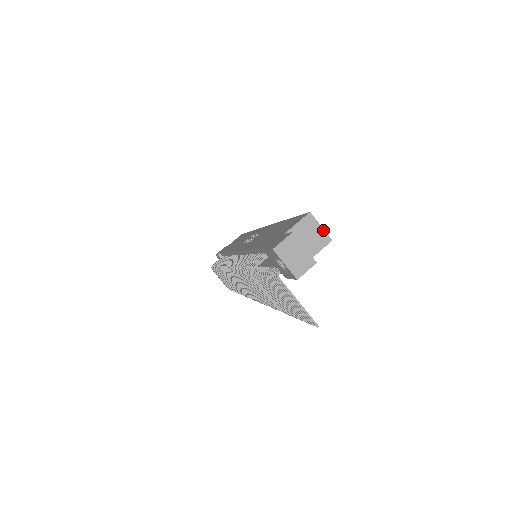
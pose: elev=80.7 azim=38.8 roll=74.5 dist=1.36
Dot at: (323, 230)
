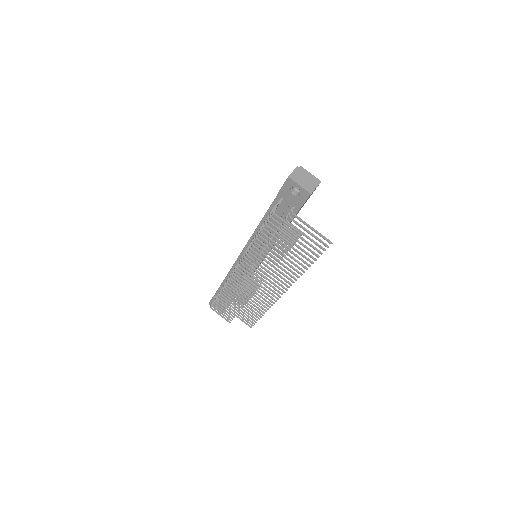
Dot at: (313, 176)
